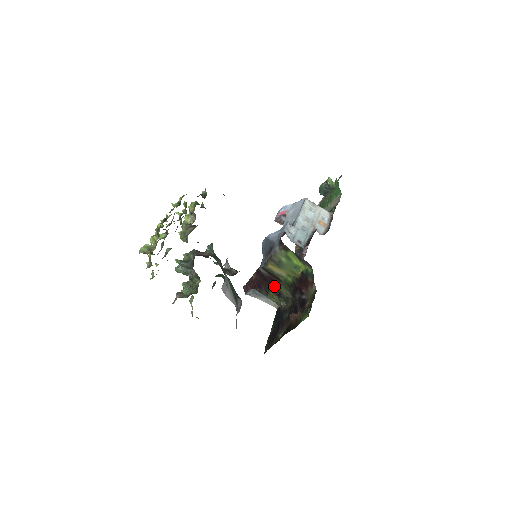
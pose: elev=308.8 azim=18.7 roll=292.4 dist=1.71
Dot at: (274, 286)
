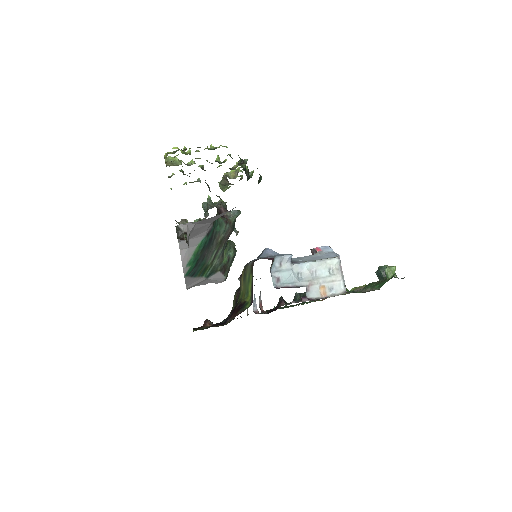
Dot at: occluded
